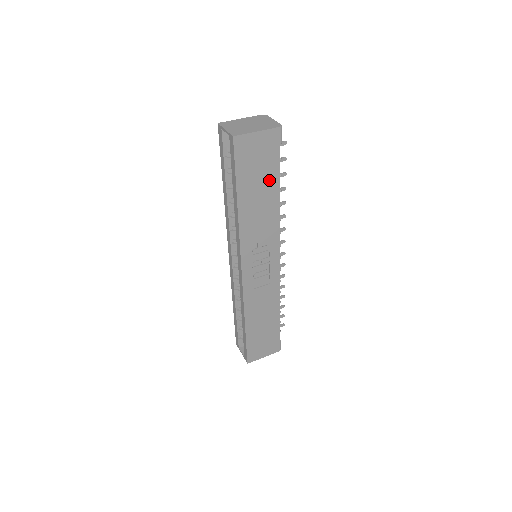
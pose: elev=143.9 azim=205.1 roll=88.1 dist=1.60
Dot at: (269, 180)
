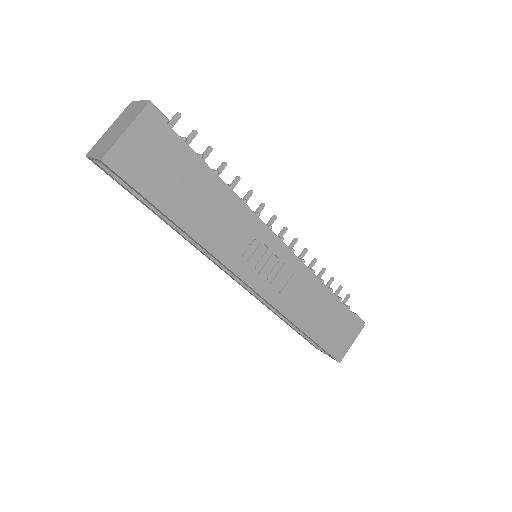
Dot at: (191, 172)
